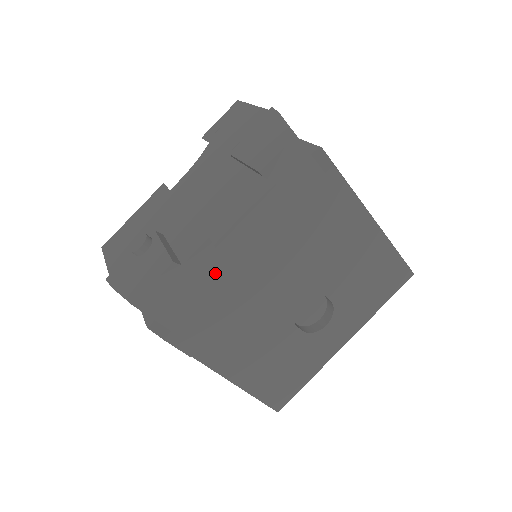
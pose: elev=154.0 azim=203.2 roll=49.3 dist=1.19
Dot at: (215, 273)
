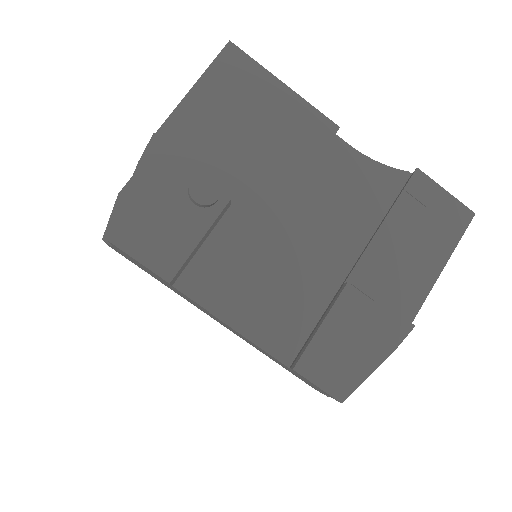
Dot at: (186, 297)
